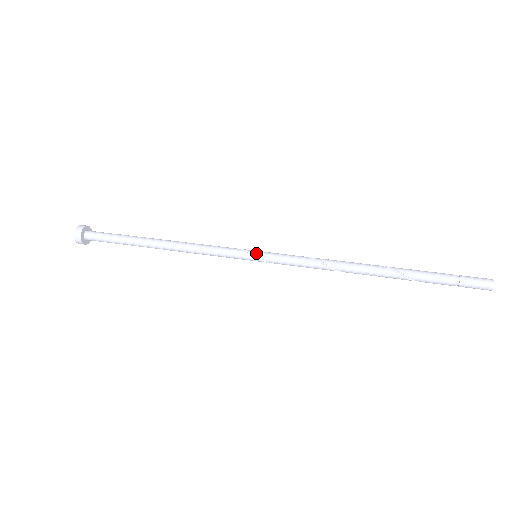
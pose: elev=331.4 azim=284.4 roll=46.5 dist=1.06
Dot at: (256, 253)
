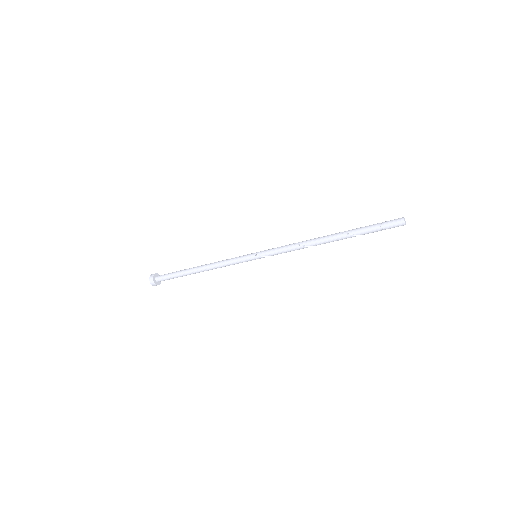
Dot at: (255, 253)
